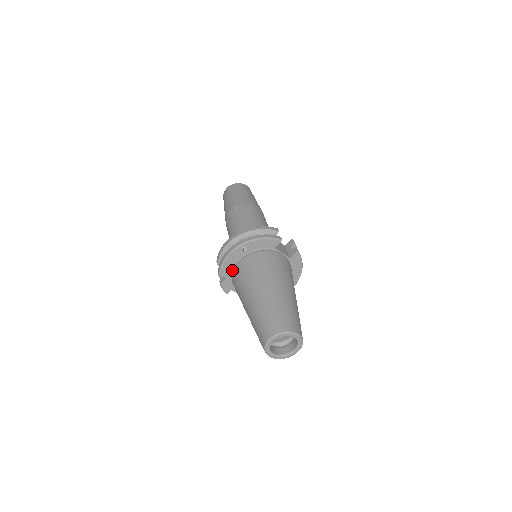
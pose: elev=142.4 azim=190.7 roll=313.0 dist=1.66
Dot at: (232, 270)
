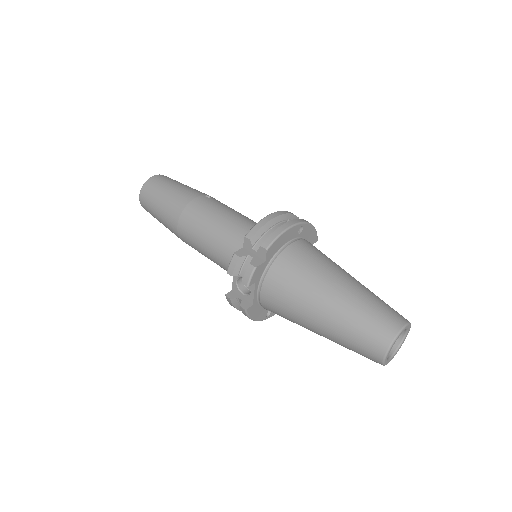
Dot at: (276, 252)
